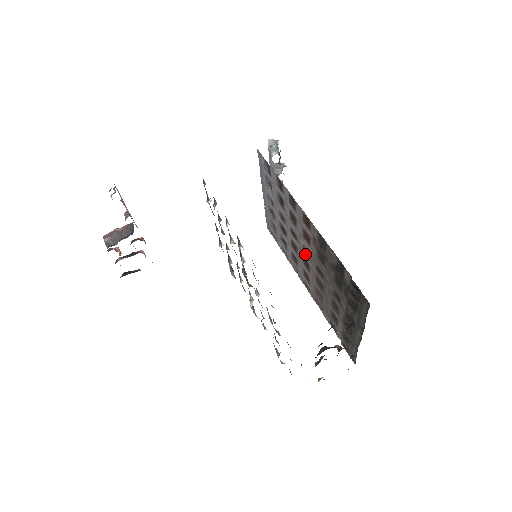
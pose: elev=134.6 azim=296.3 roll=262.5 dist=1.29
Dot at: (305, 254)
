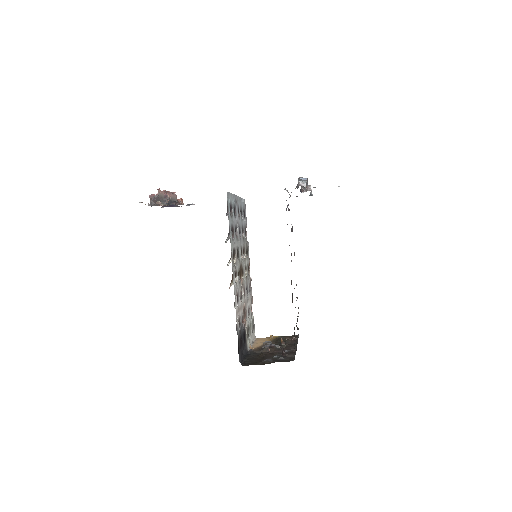
Dot at: occluded
